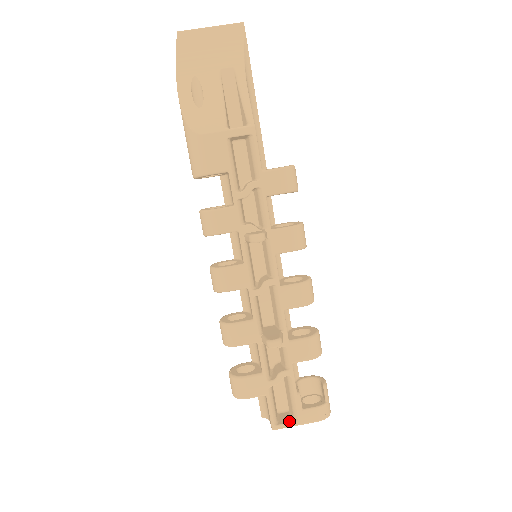
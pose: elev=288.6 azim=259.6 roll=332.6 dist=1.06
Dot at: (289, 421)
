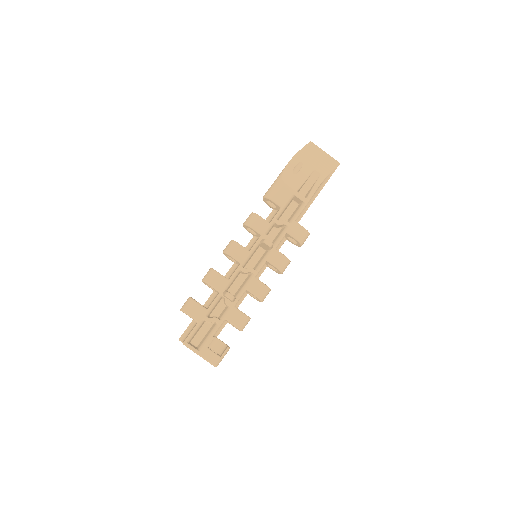
Dot at: occluded
